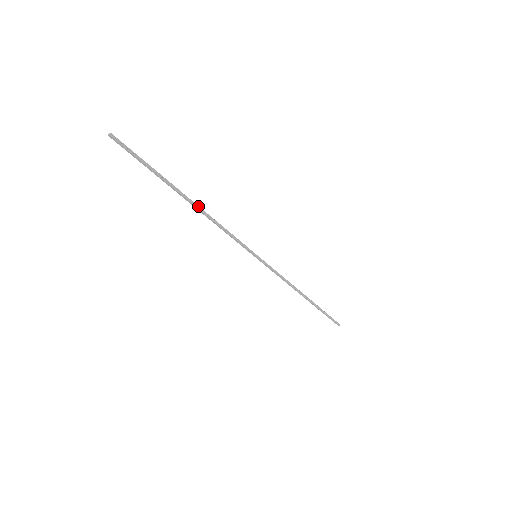
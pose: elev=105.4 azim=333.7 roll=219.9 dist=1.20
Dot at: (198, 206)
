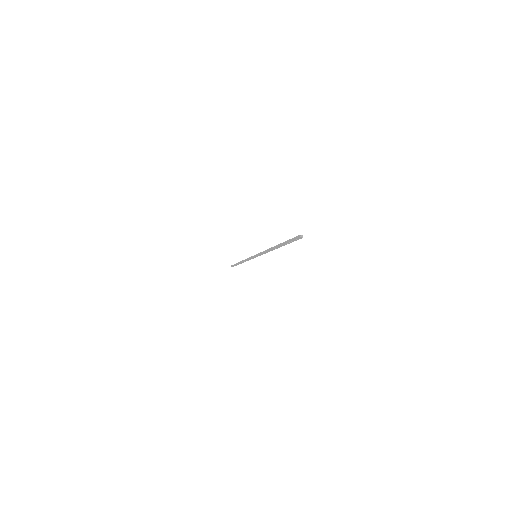
Dot at: (275, 248)
